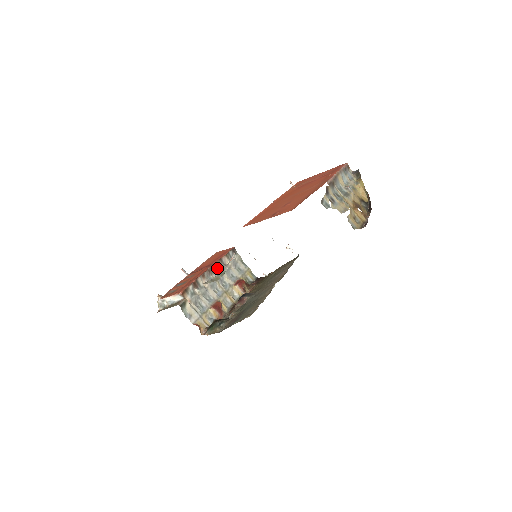
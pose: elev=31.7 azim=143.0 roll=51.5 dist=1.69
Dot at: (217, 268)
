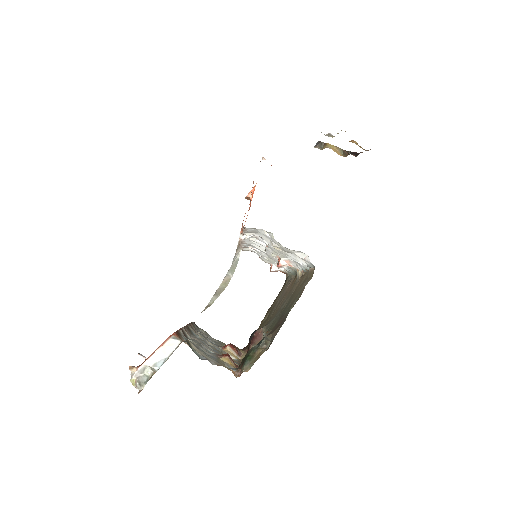
Dot at: (192, 331)
